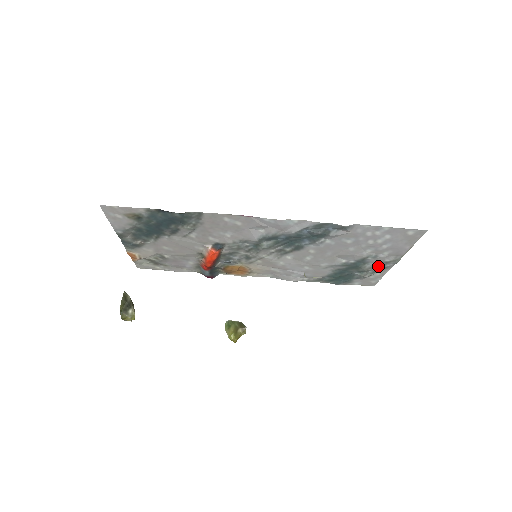
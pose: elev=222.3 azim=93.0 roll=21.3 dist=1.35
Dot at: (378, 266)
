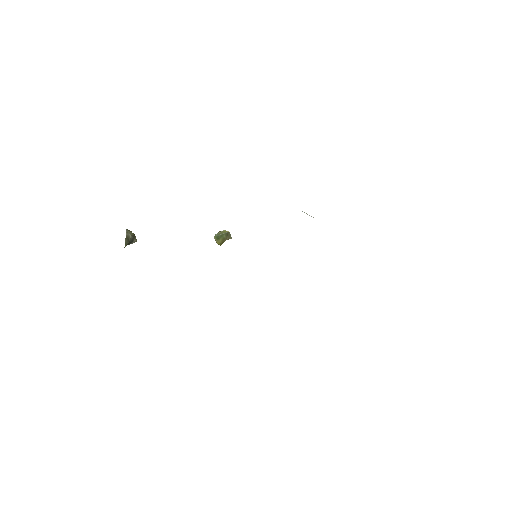
Dot at: occluded
